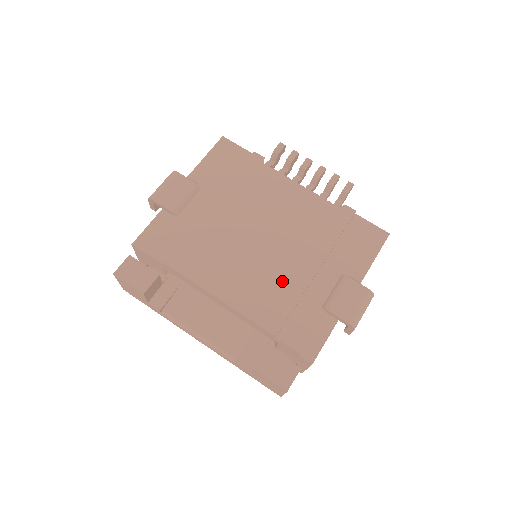
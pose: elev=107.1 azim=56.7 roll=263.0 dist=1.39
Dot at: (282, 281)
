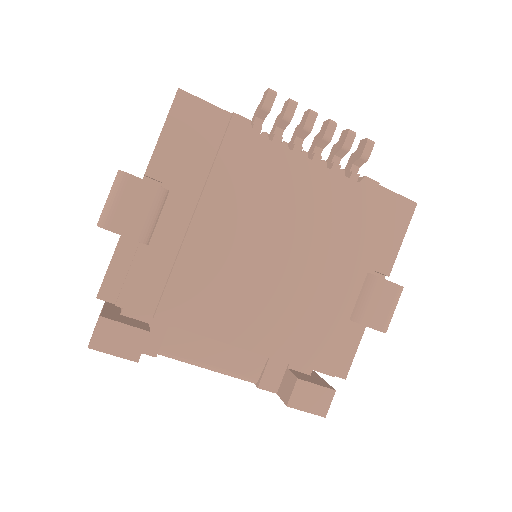
Dot at: (304, 303)
